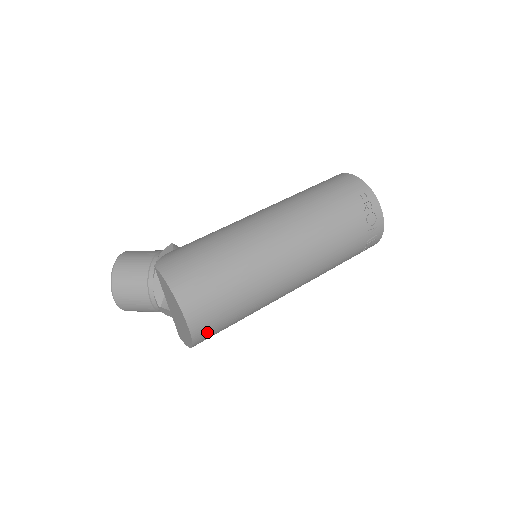
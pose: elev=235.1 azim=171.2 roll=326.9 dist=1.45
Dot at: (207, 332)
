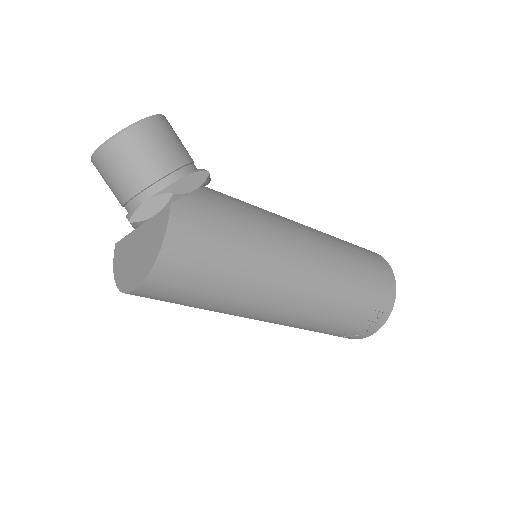
Dot at: occluded
